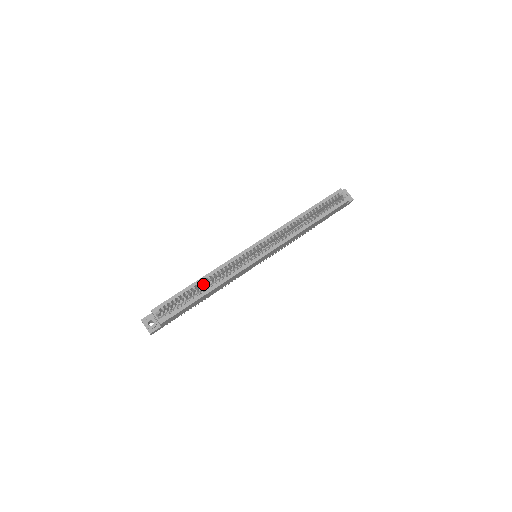
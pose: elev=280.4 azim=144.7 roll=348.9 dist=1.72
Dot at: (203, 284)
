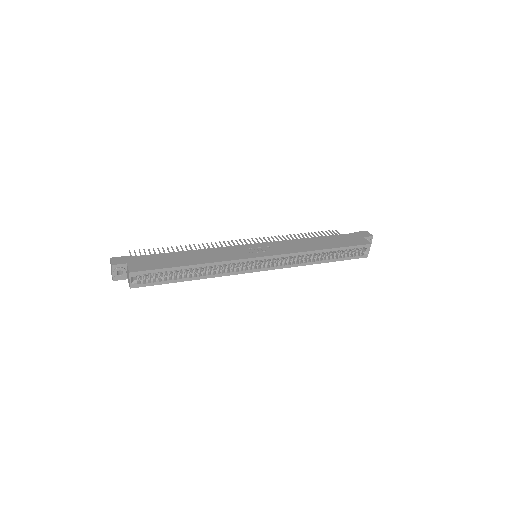
Dot at: occluded
